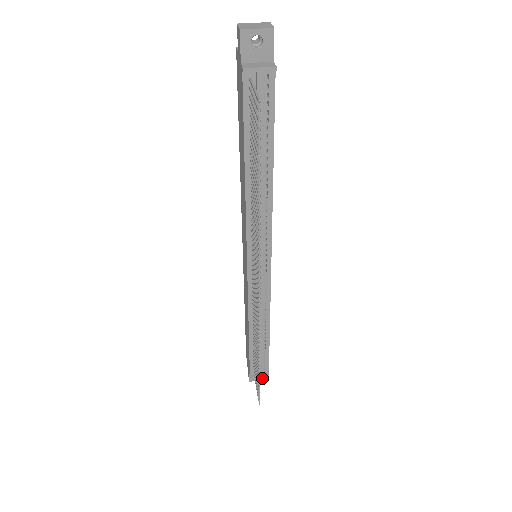
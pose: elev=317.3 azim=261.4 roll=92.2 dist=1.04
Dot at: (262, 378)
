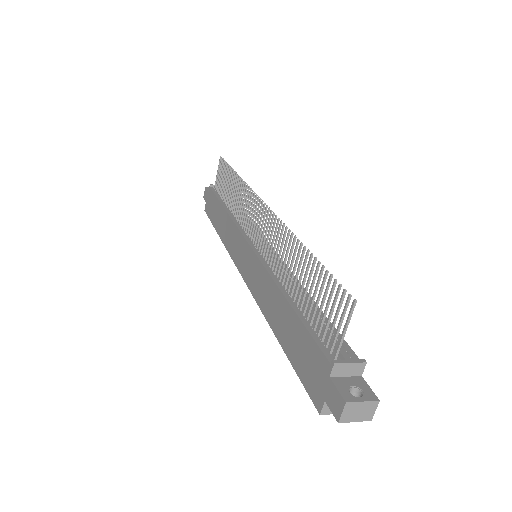
Dot at: (366, 397)
